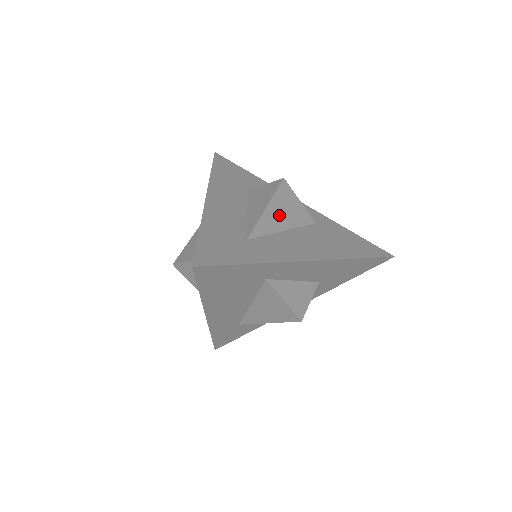
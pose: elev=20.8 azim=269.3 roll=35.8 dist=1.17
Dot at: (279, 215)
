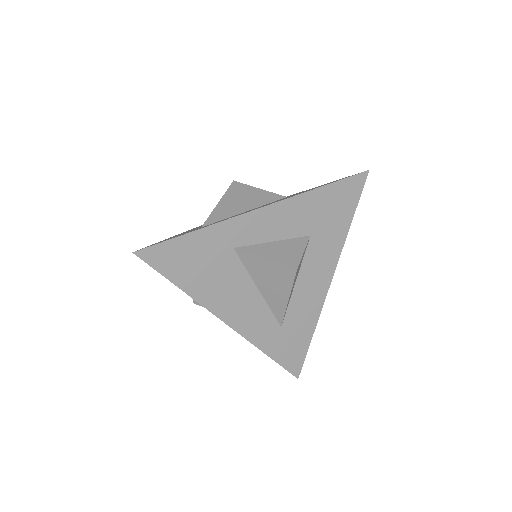
Dot at: (236, 204)
